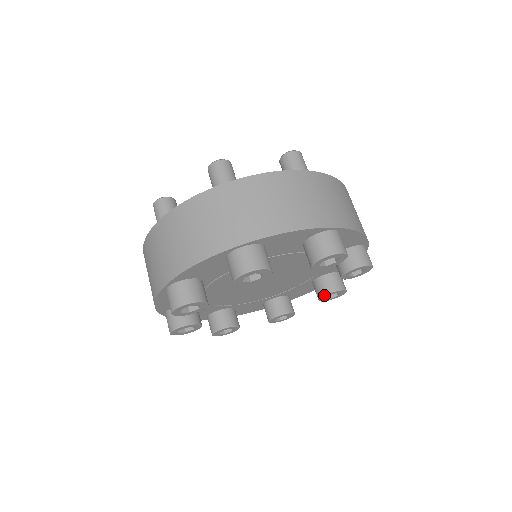
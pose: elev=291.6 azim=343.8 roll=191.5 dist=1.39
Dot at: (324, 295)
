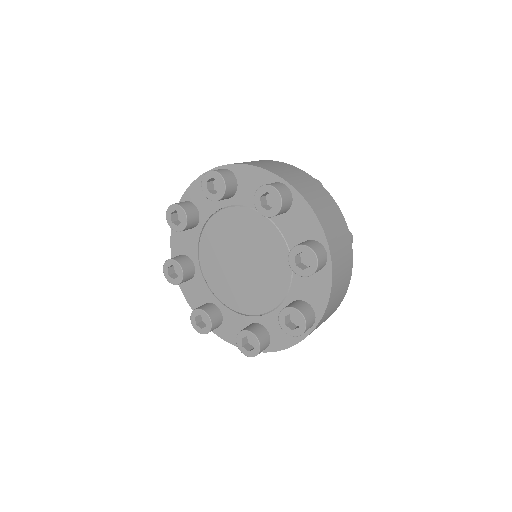
Dot at: (248, 330)
